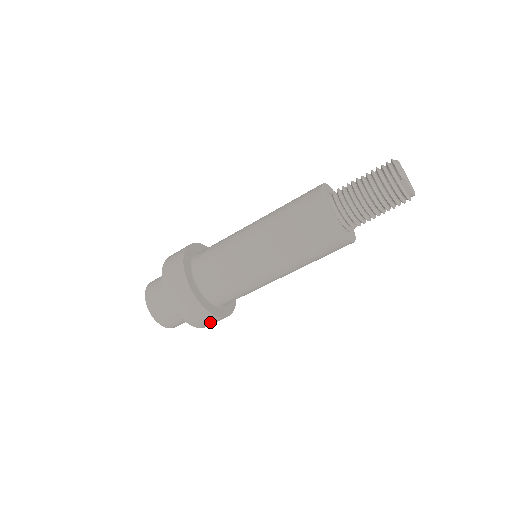
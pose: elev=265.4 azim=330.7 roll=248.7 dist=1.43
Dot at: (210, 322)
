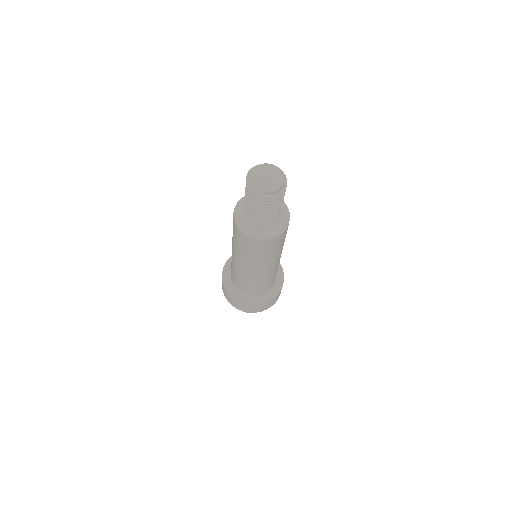
Dot at: (278, 296)
